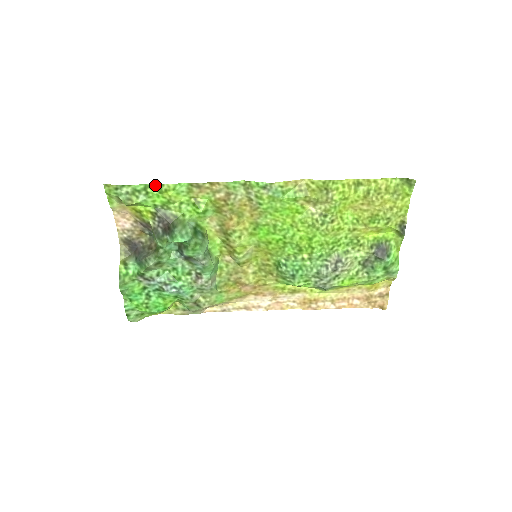
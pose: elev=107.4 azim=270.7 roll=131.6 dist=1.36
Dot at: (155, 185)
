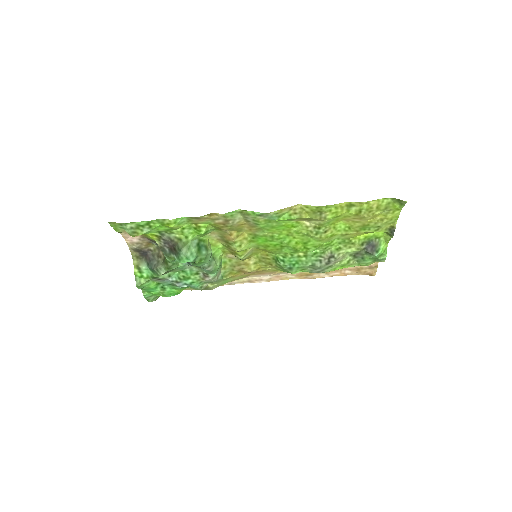
Dot at: (157, 220)
